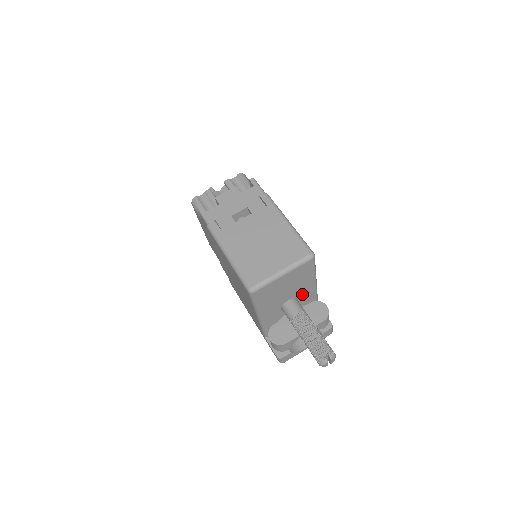
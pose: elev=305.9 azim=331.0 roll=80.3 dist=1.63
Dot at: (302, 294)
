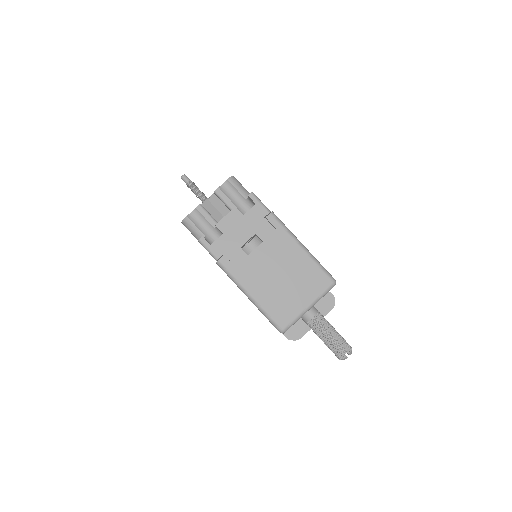
Dot at: occluded
